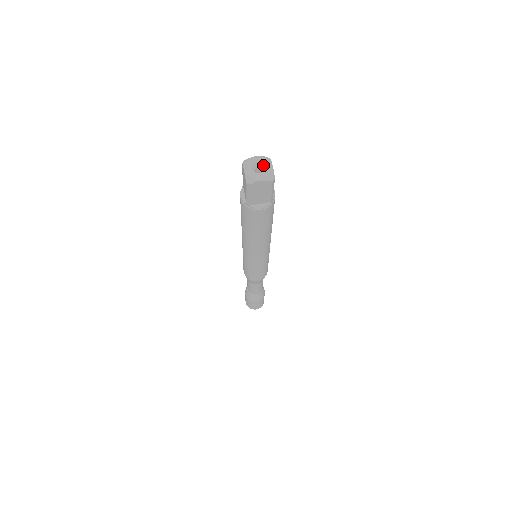
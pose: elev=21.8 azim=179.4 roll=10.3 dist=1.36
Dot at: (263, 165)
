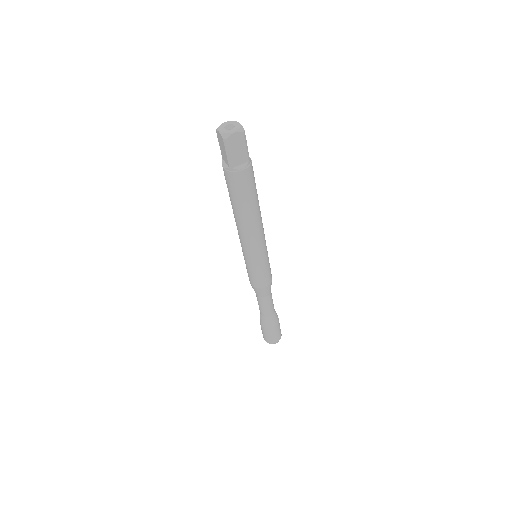
Dot at: (232, 125)
